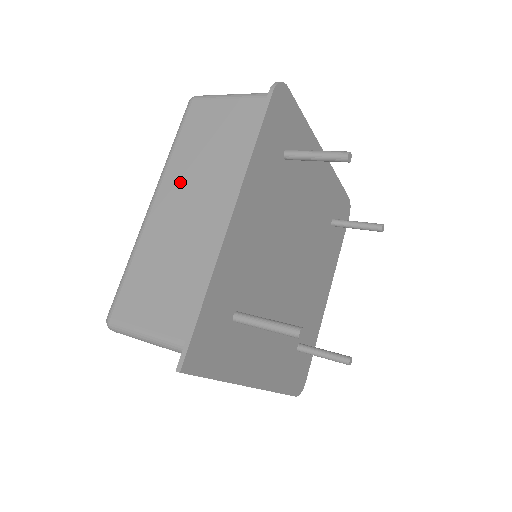
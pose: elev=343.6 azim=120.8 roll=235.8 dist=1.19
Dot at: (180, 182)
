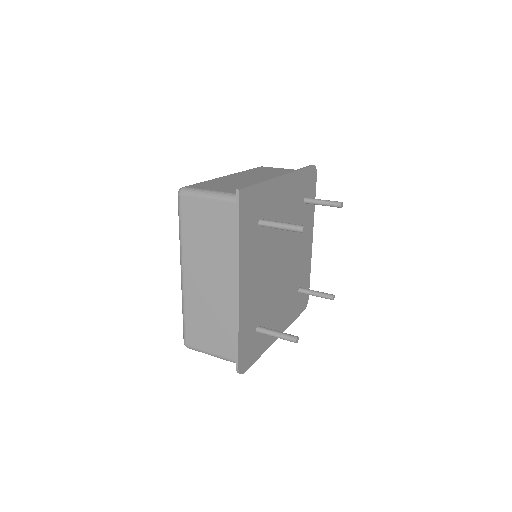
Dot at: (248, 174)
